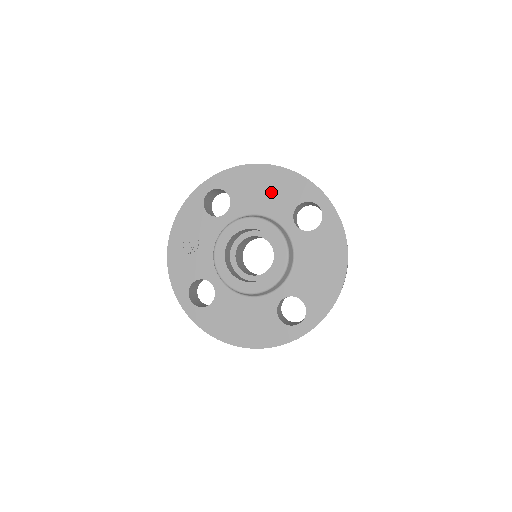
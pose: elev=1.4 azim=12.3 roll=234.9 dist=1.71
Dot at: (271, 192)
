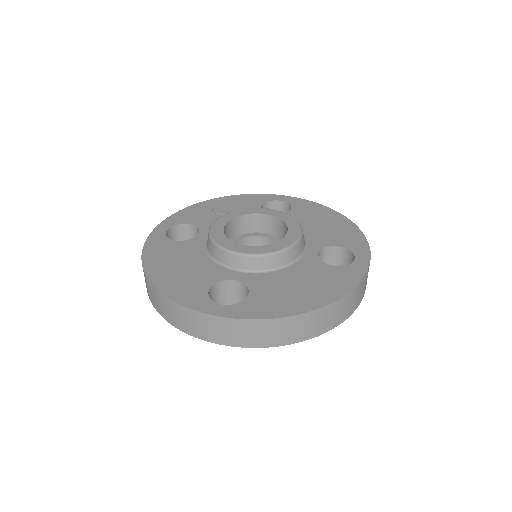
Dot at: (326, 227)
